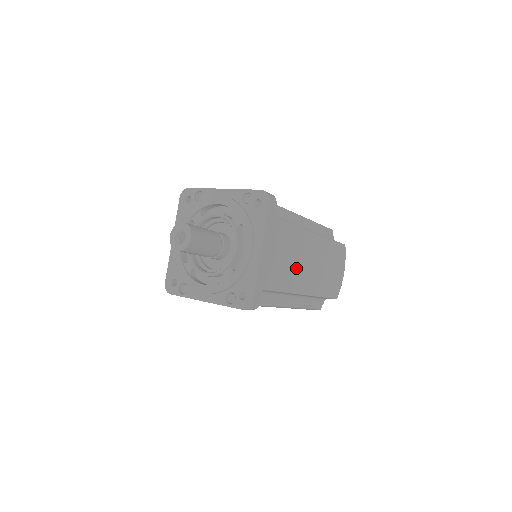
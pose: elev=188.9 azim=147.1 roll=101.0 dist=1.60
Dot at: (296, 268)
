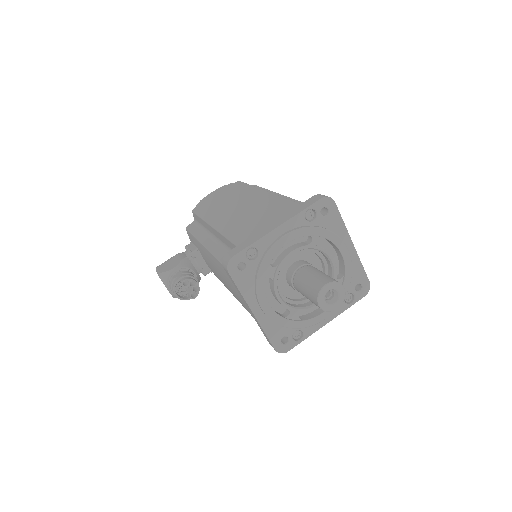
Dot at: occluded
